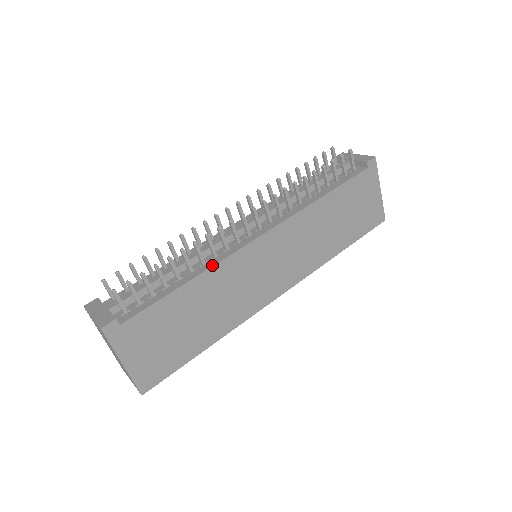
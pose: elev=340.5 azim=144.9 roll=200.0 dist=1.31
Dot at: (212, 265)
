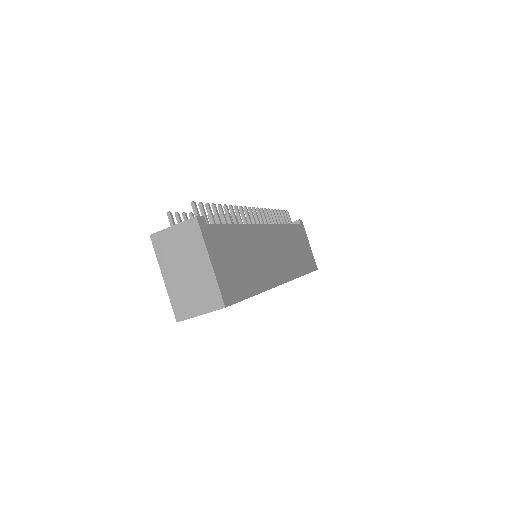
Dot at: (246, 224)
